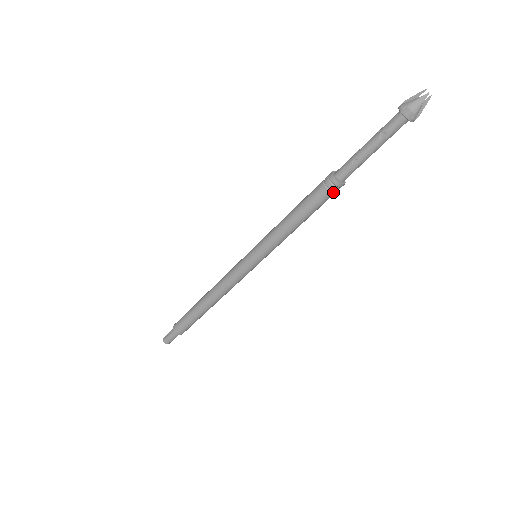
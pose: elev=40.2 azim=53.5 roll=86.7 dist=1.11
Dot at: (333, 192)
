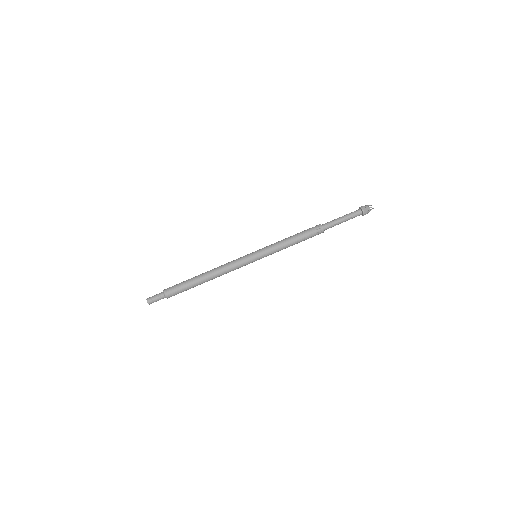
Dot at: (317, 234)
